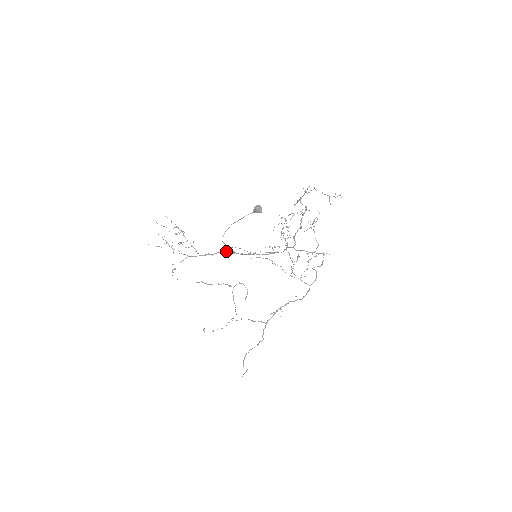
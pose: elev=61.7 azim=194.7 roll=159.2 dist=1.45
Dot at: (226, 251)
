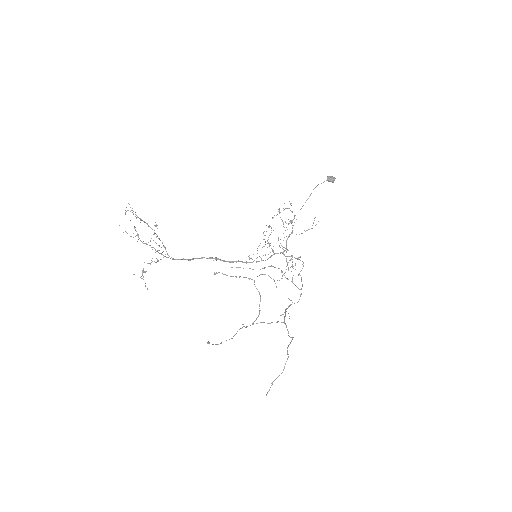
Dot at: occluded
